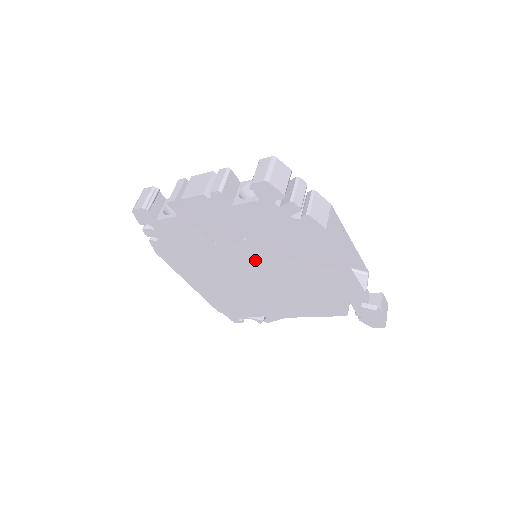
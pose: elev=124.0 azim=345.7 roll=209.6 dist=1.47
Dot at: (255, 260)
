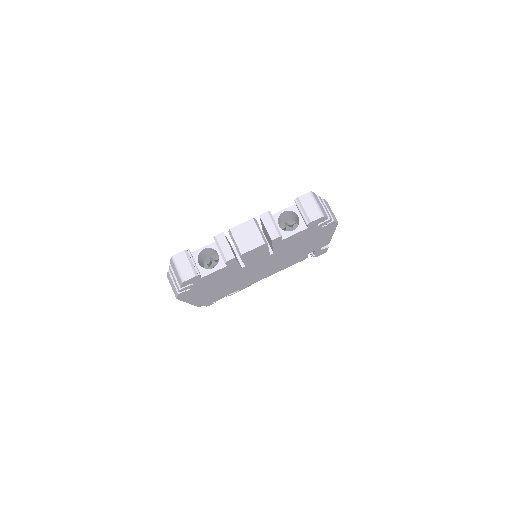
Dot at: (267, 262)
